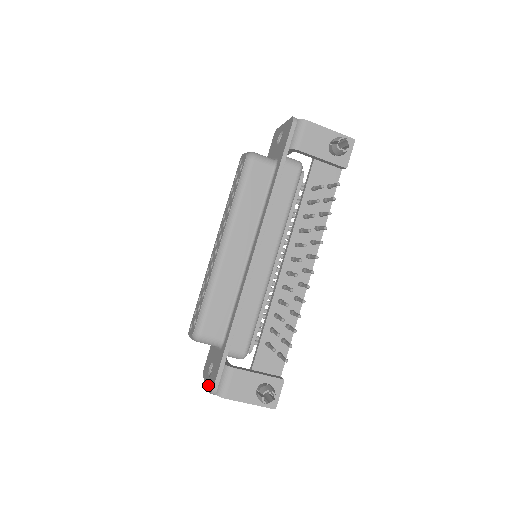
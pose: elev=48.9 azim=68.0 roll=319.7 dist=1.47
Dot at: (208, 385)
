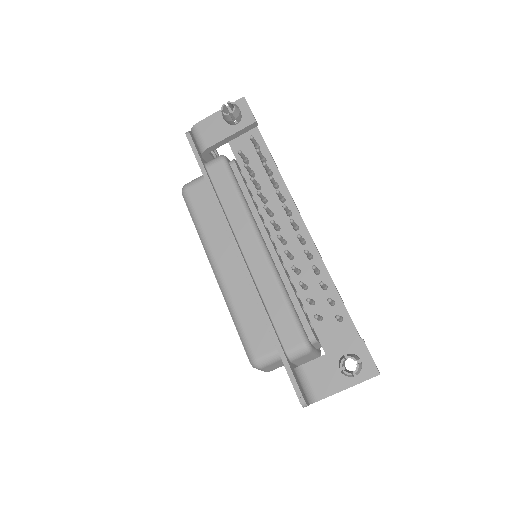
Dot at: occluded
